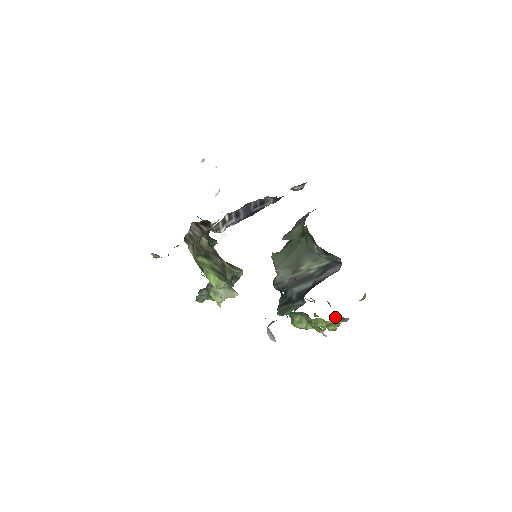
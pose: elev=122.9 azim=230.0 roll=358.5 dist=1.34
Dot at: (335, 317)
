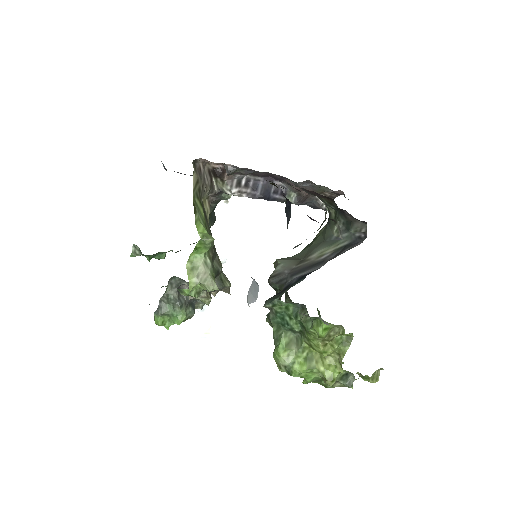
Dot at: occluded
